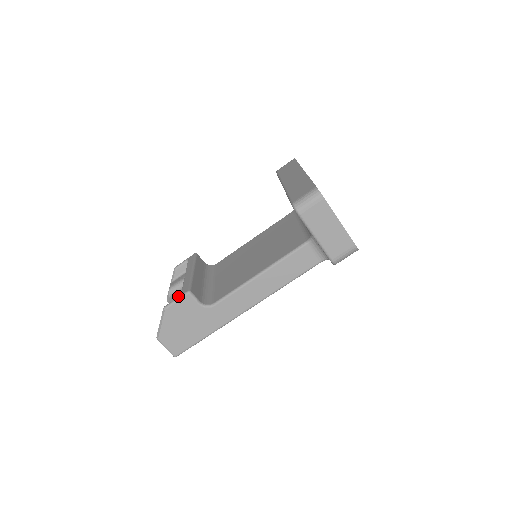
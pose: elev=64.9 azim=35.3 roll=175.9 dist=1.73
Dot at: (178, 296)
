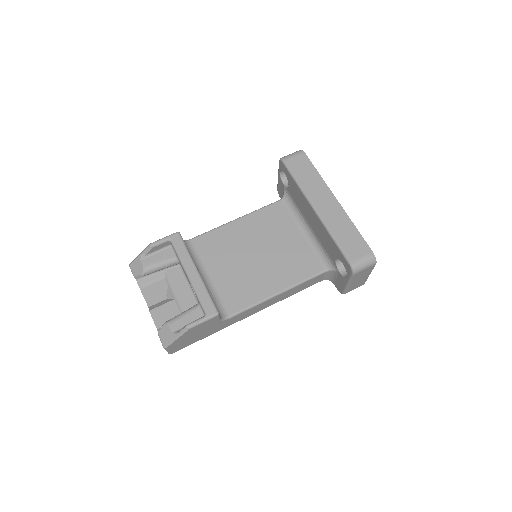
Dot at: occluded
